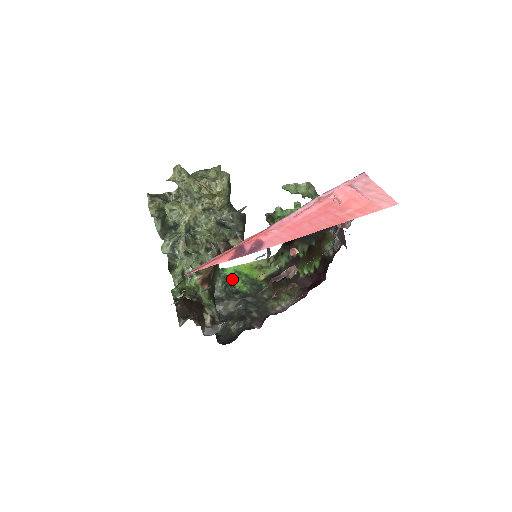
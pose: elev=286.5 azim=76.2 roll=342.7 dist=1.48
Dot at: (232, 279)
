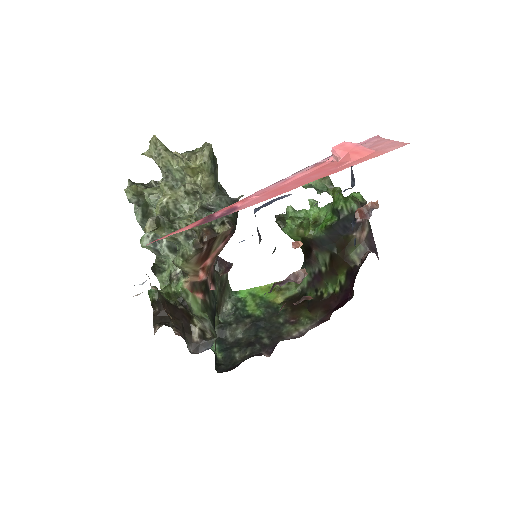
Dot at: (245, 302)
